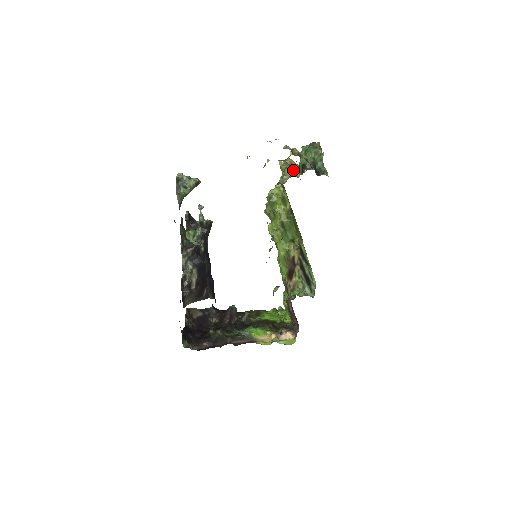
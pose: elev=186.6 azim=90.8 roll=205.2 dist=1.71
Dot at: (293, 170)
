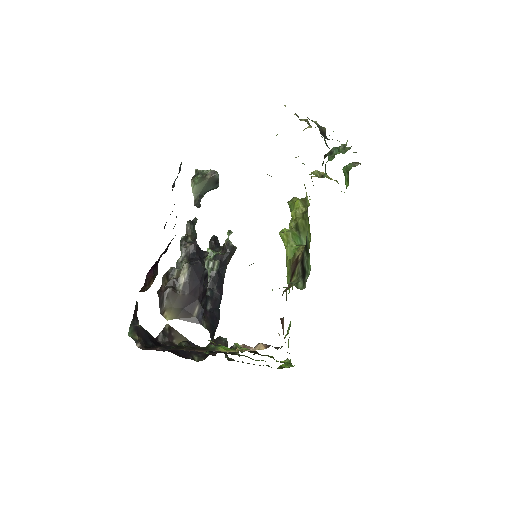
Dot at: (322, 176)
